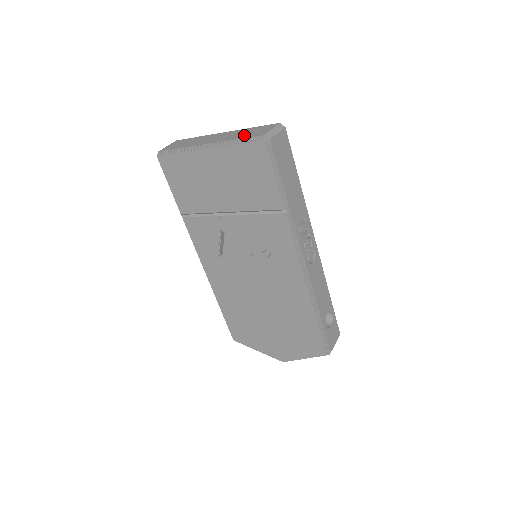
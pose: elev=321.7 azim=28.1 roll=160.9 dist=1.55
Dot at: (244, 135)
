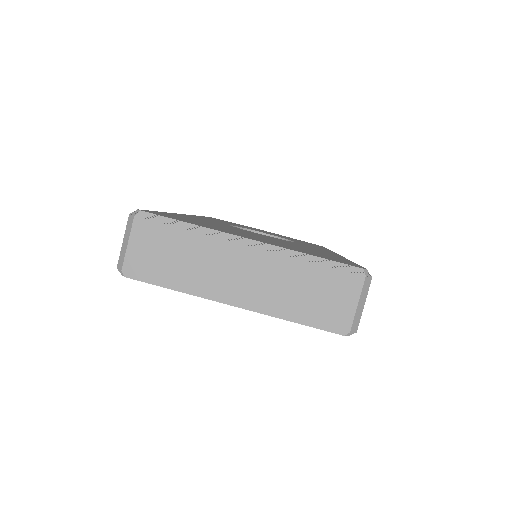
Dot at: (307, 305)
